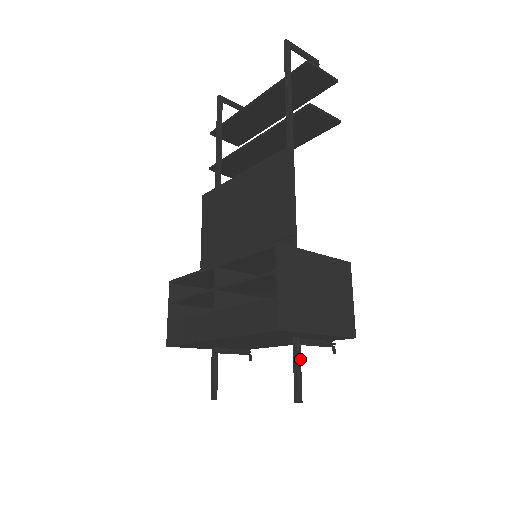
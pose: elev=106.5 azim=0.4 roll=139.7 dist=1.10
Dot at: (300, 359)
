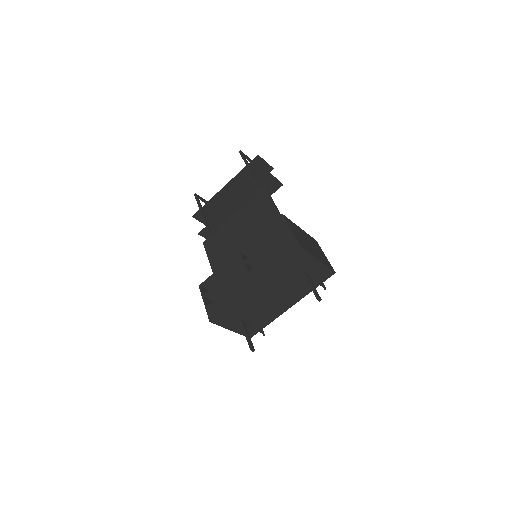
Dot at: occluded
